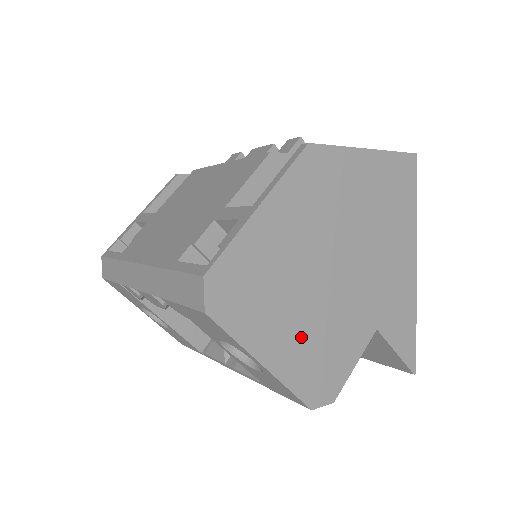
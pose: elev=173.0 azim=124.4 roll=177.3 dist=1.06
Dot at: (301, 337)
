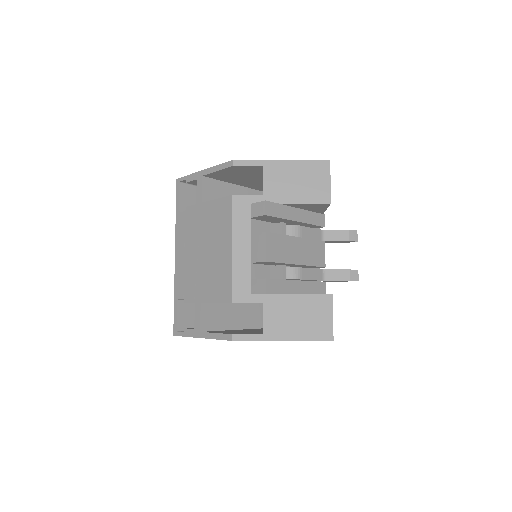
Dot at: occluded
